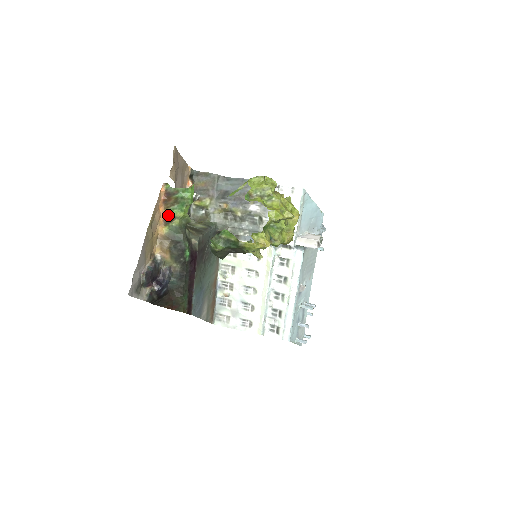
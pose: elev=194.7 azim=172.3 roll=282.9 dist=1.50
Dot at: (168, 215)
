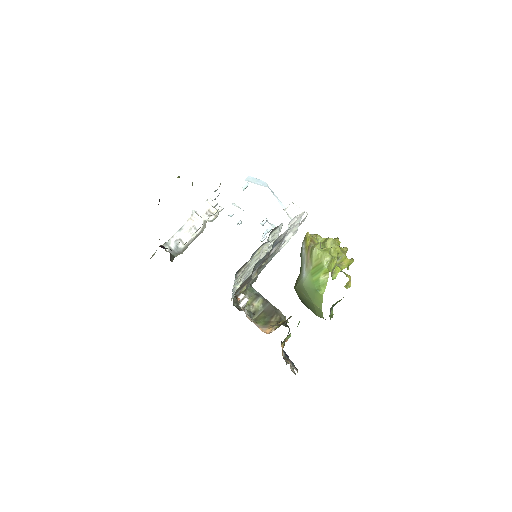
Dot at: occluded
